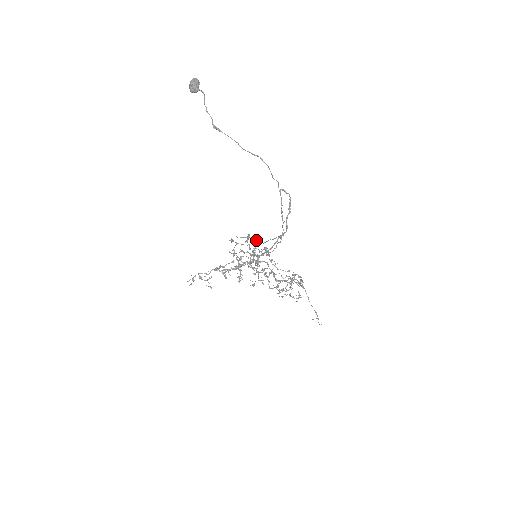
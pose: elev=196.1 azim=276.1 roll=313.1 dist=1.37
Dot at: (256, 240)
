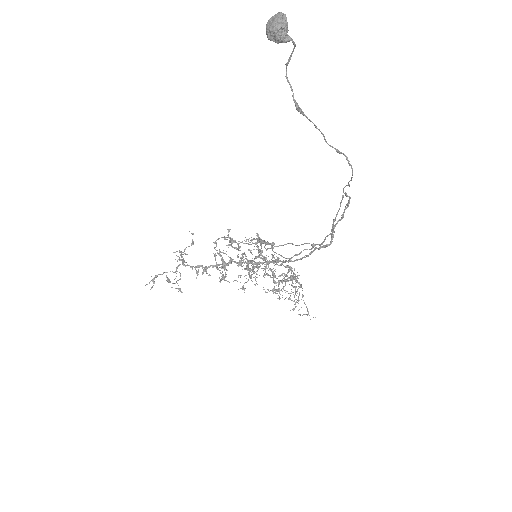
Dot at: (267, 241)
